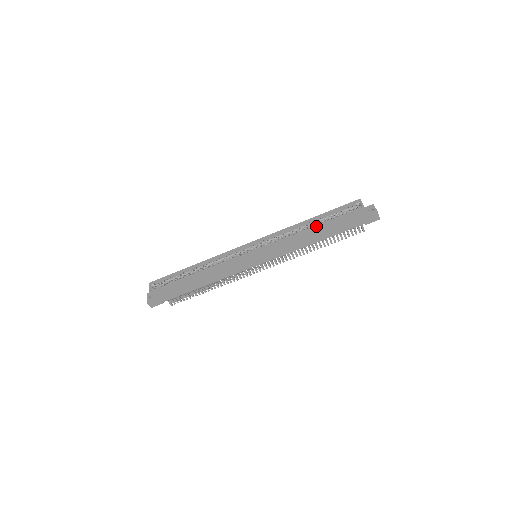
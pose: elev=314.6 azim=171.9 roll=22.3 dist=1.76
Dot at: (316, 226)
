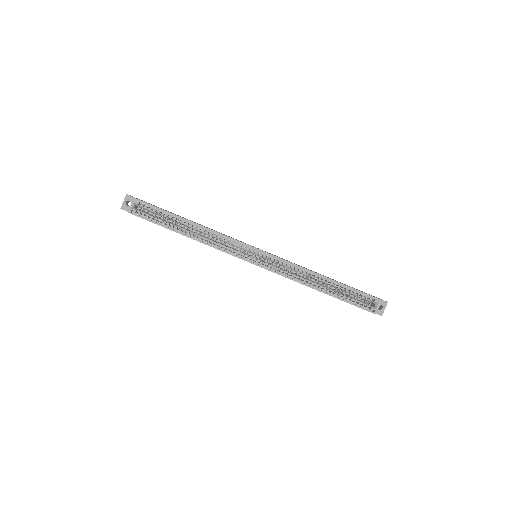
Dot at: (325, 293)
